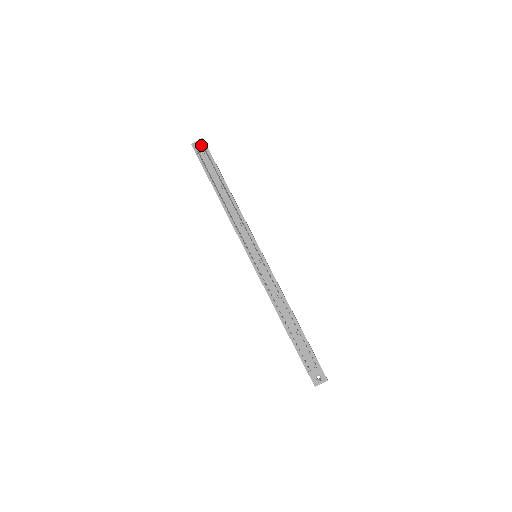
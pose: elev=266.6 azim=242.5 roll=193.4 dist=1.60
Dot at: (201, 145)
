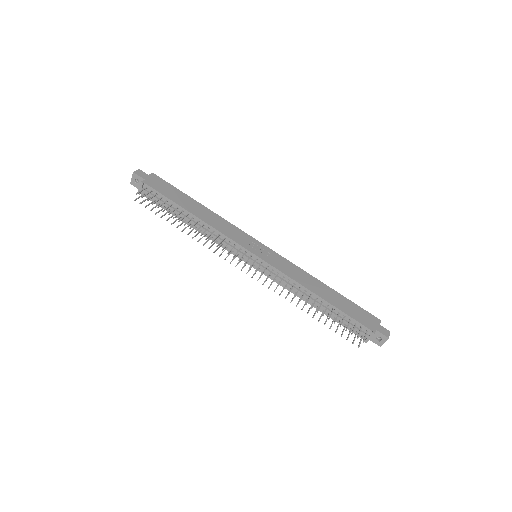
Dot at: (137, 180)
